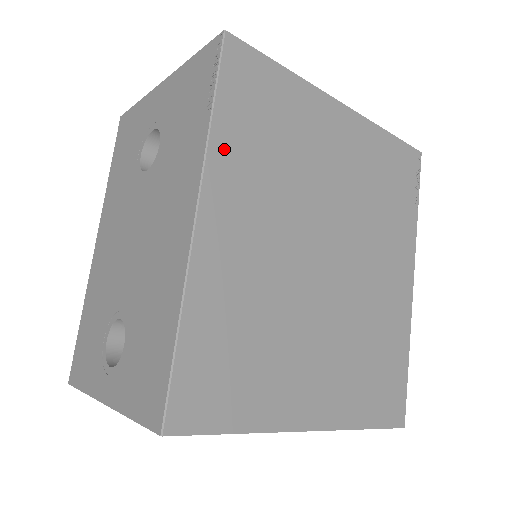
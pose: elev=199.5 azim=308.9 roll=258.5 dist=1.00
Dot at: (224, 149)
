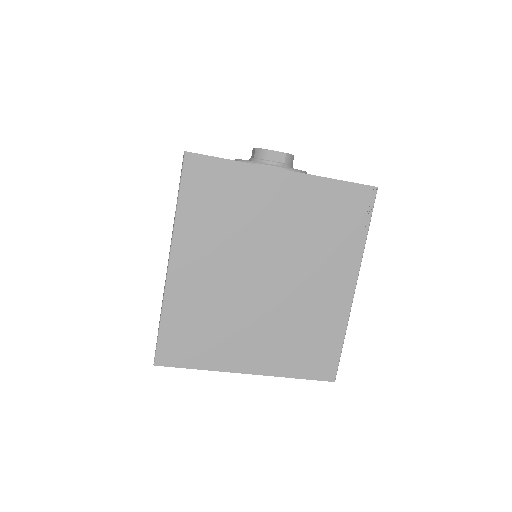
Dot at: (186, 223)
